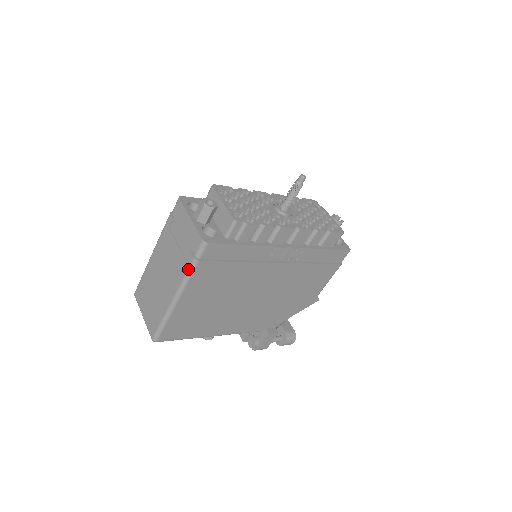
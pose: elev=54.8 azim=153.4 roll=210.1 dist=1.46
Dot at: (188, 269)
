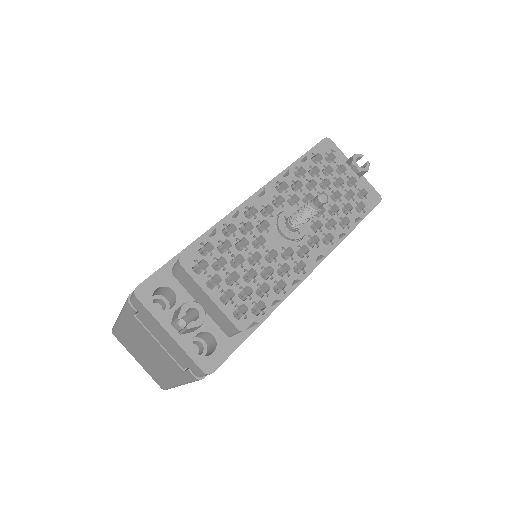
Dot at: (190, 380)
